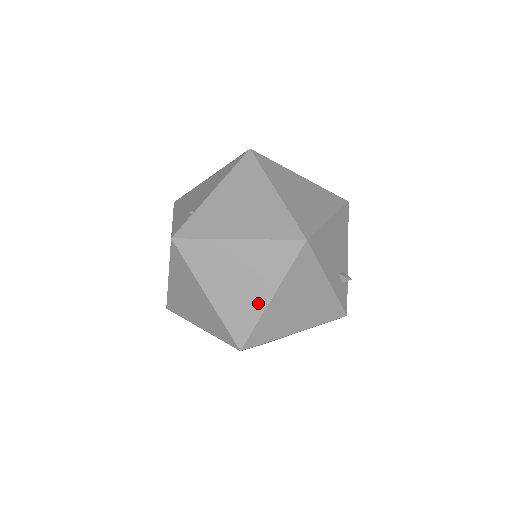
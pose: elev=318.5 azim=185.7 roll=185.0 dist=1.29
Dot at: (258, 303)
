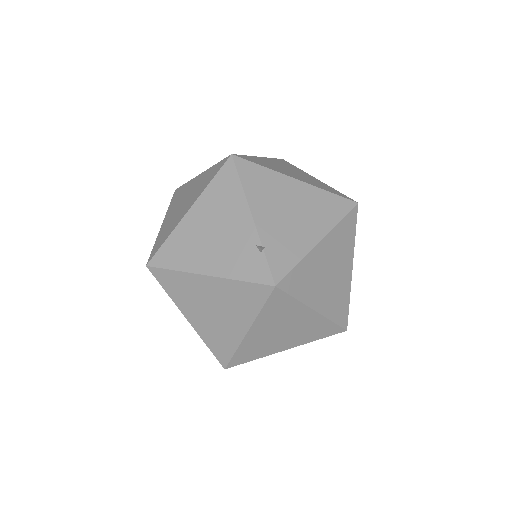
Dot at: (346, 282)
